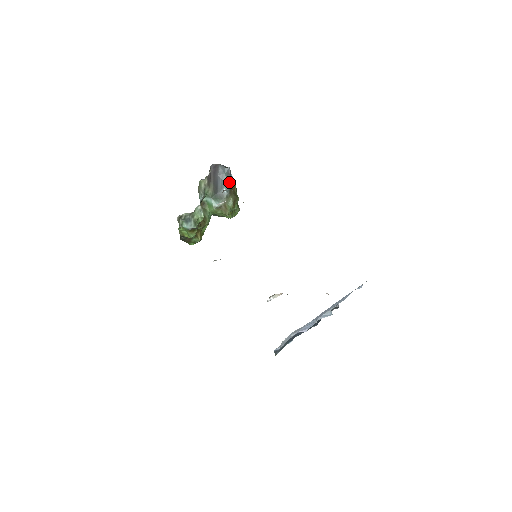
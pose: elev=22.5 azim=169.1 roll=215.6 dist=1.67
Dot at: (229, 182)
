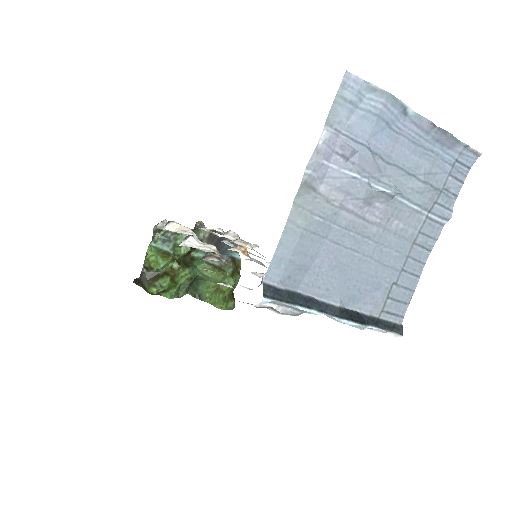
Dot at: (234, 255)
